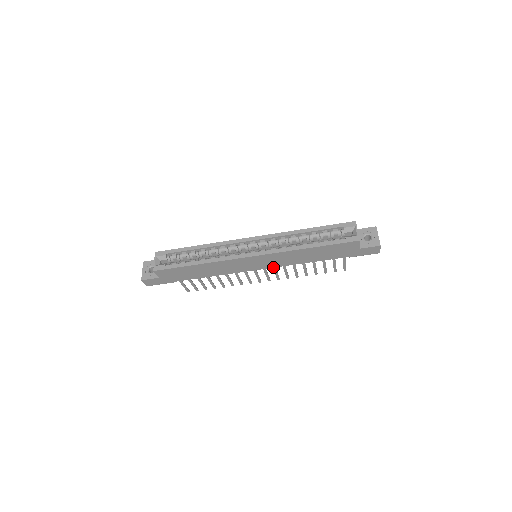
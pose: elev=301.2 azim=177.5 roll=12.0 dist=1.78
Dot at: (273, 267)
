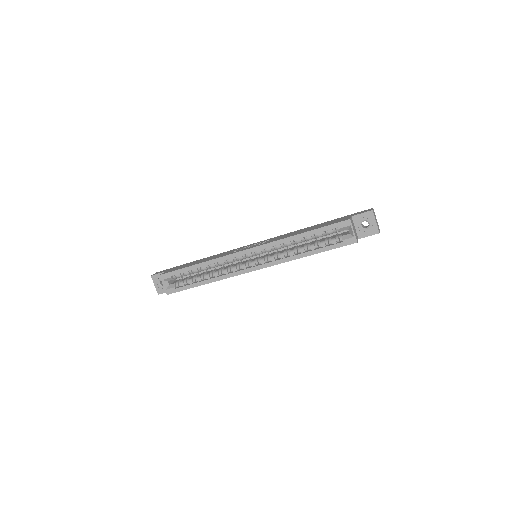
Dot at: occluded
